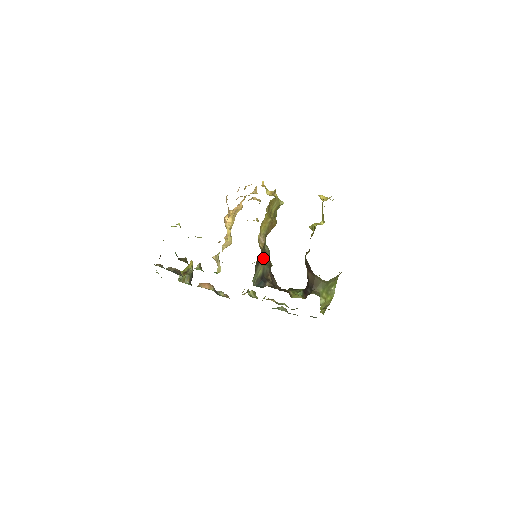
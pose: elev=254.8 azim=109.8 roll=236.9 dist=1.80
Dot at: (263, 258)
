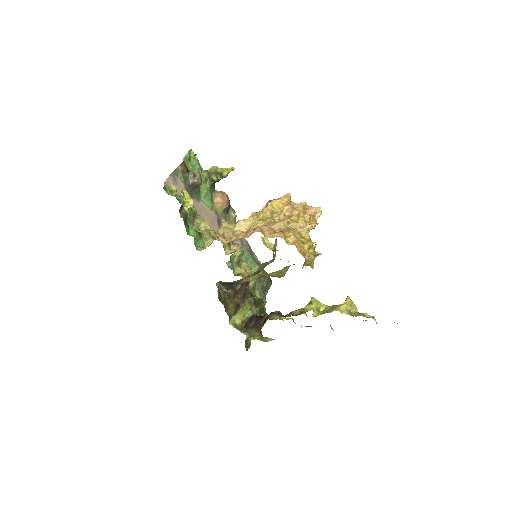
Dot at: (247, 276)
